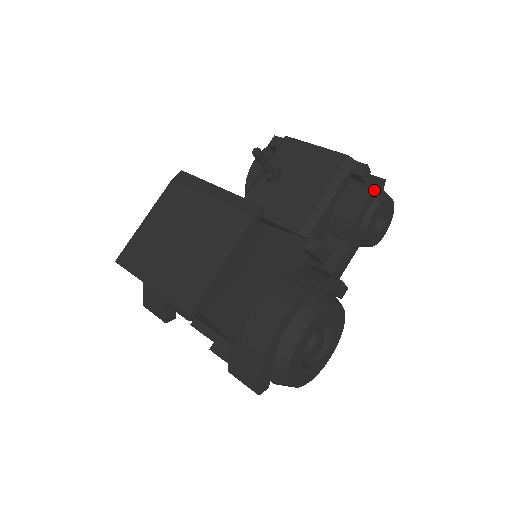
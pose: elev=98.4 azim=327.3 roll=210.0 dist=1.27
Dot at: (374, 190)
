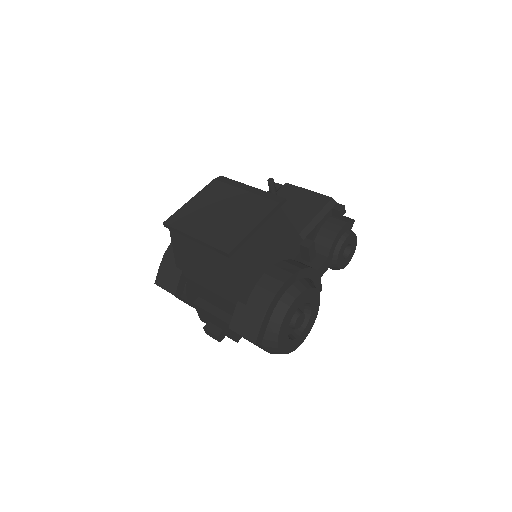
Dot at: (348, 223)
